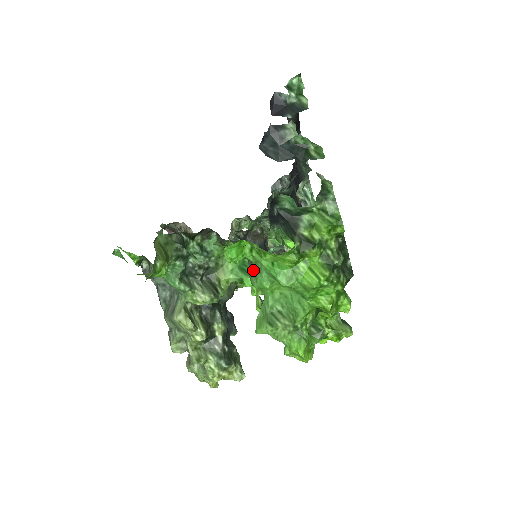
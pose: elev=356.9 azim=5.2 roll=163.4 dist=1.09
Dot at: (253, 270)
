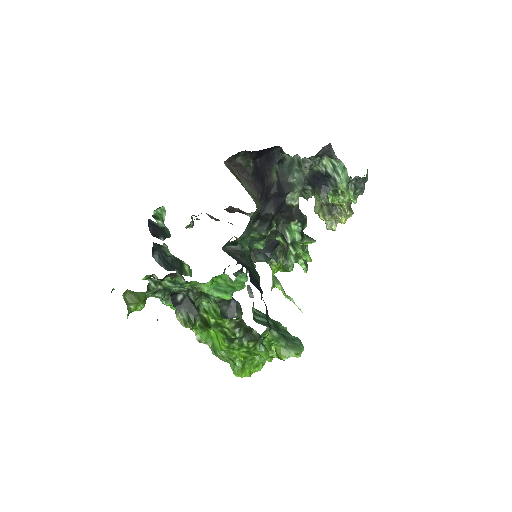
Dot at: occluded
